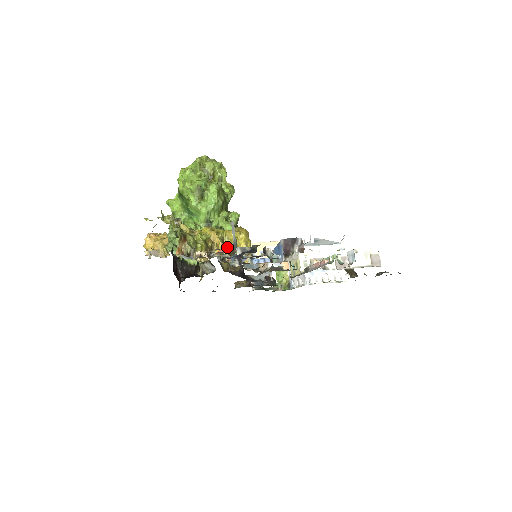
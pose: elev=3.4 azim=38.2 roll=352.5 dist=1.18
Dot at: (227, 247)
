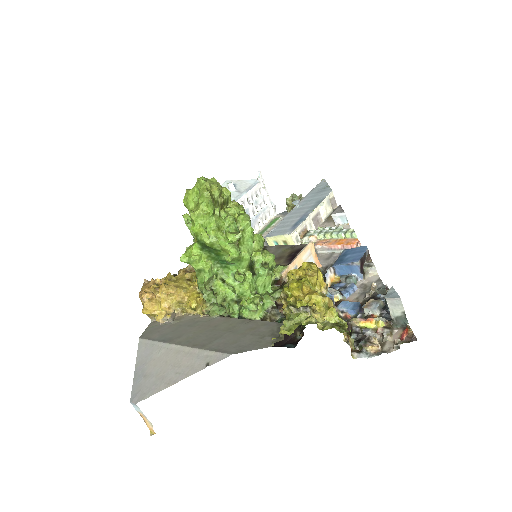
Dot at: occluded
